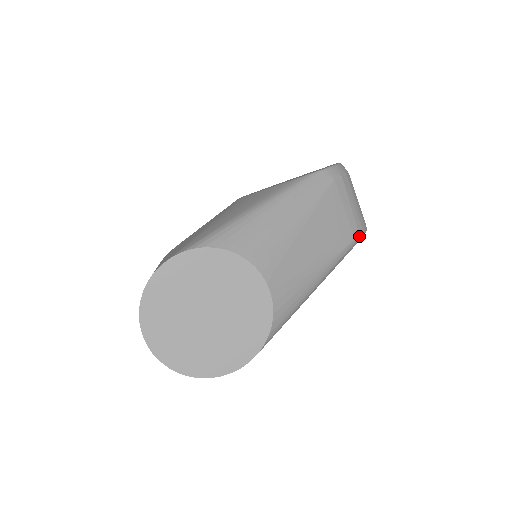
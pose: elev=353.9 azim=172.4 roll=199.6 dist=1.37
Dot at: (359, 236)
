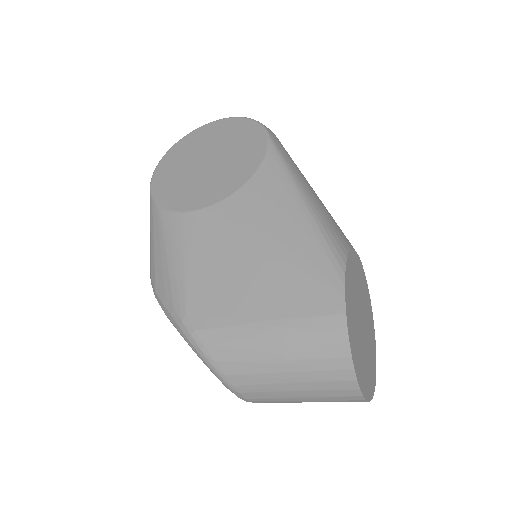
Dot at: occluded
